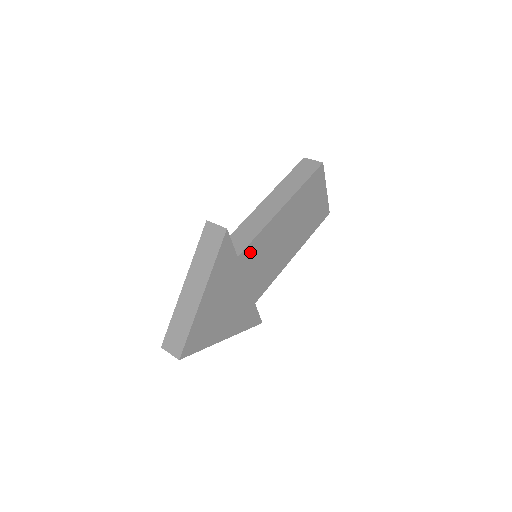
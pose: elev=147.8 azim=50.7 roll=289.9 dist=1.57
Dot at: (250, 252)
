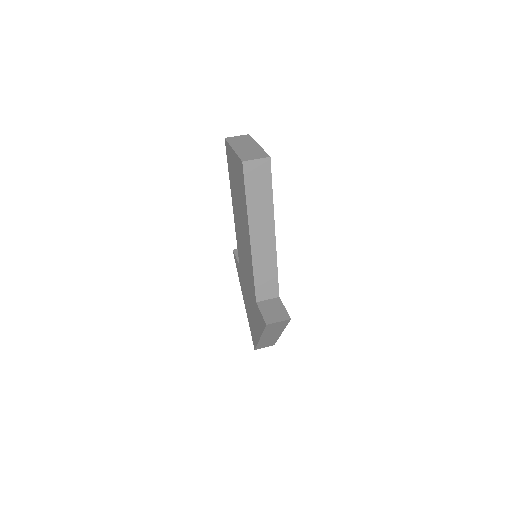
Dot at: occluded
